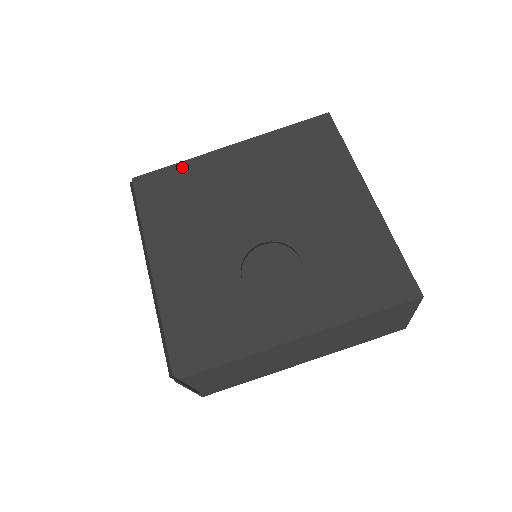
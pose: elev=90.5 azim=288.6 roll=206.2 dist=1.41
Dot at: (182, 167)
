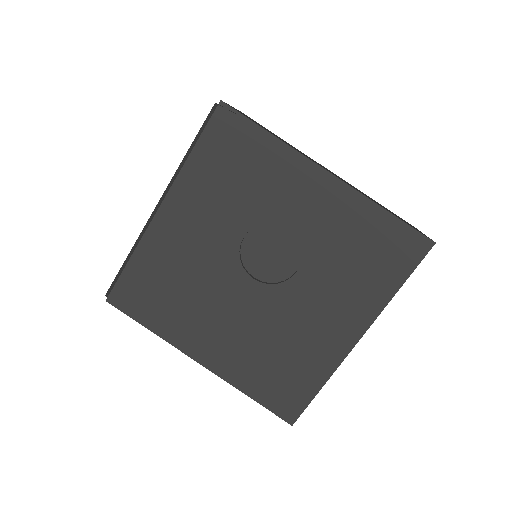
Dot at: (269, 143)
